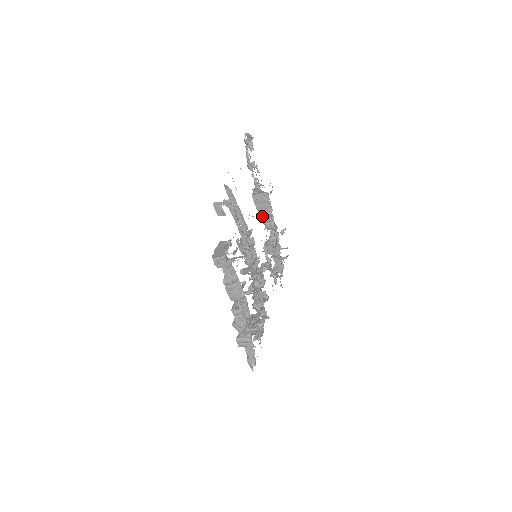
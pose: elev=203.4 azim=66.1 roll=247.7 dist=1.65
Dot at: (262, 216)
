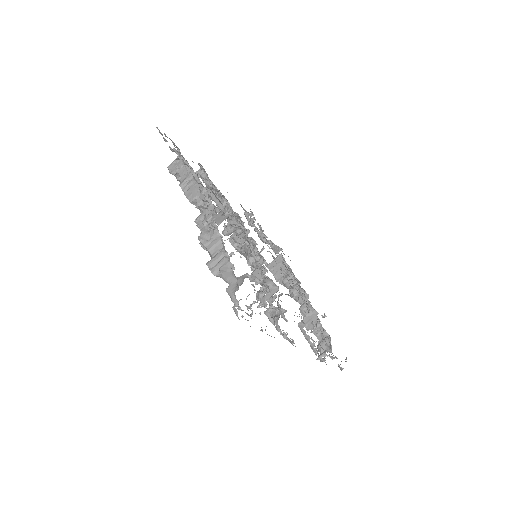
Dot at: (283, 282)
